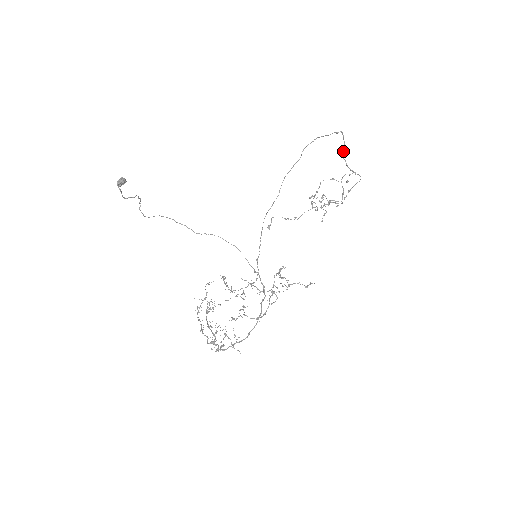
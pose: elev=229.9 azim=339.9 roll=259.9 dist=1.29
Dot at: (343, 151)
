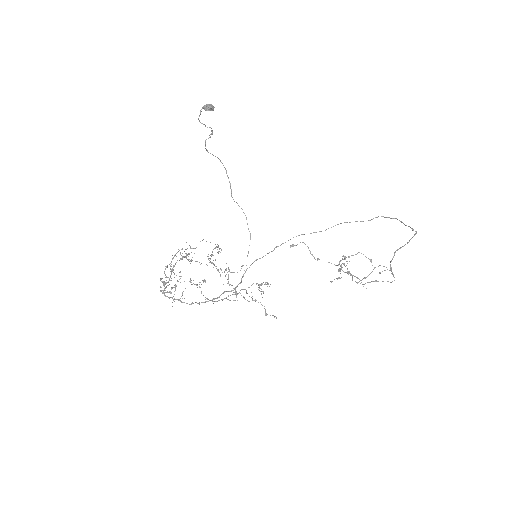
Dot at: (400, 247)
